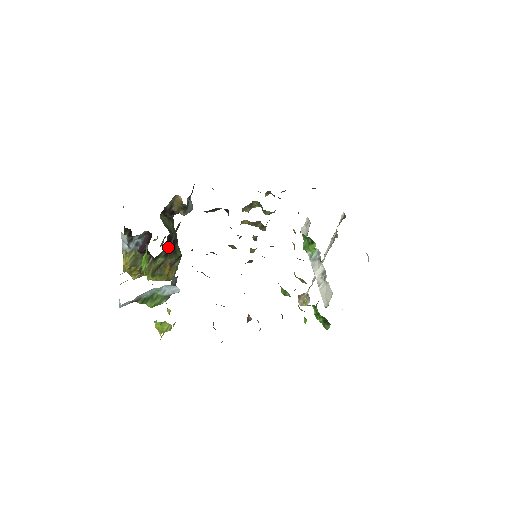
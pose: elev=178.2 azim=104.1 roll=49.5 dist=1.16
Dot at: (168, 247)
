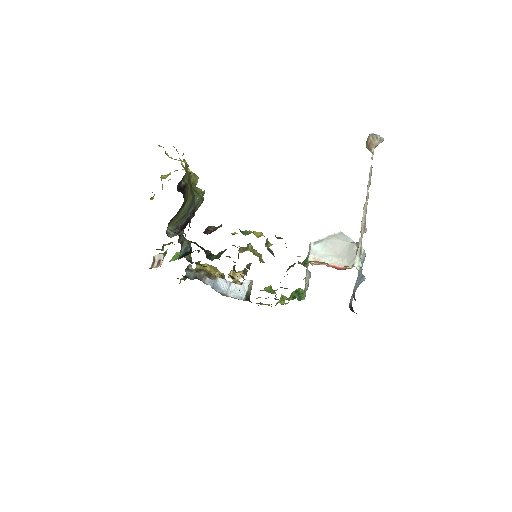
Dot at: (181, 237)
